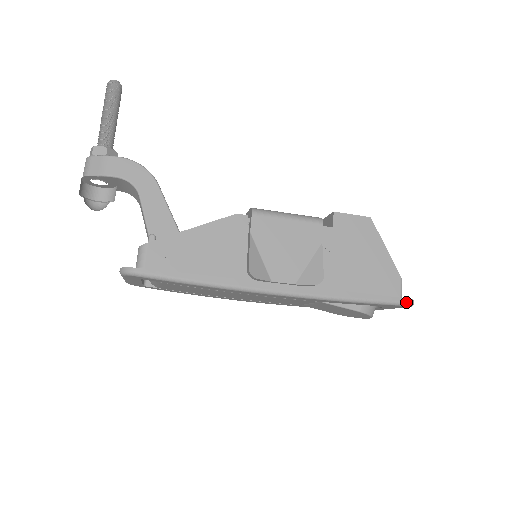
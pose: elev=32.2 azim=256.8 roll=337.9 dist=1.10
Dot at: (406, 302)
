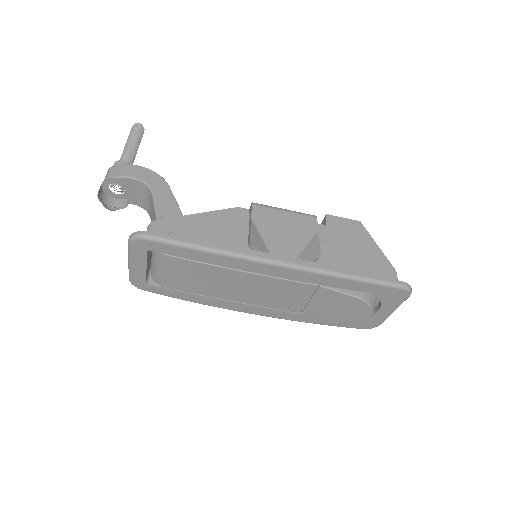
Dot at: (403, 284)
